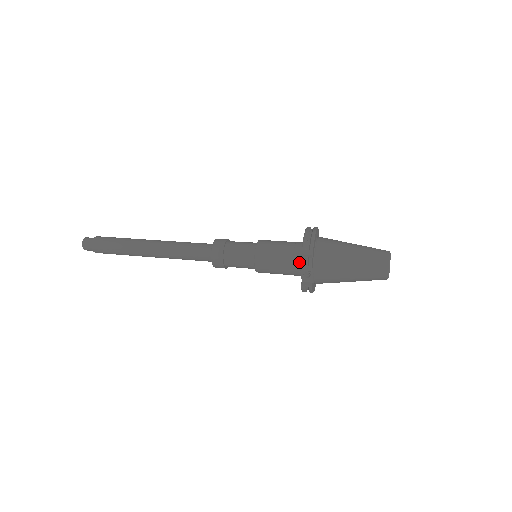
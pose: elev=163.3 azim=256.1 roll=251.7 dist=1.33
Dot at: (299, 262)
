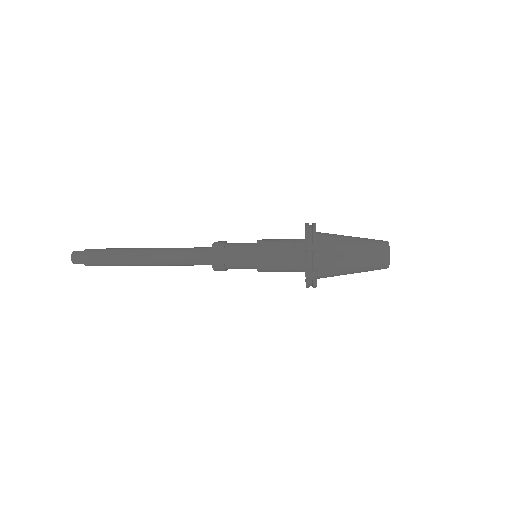
Dot at: (302, 258)
